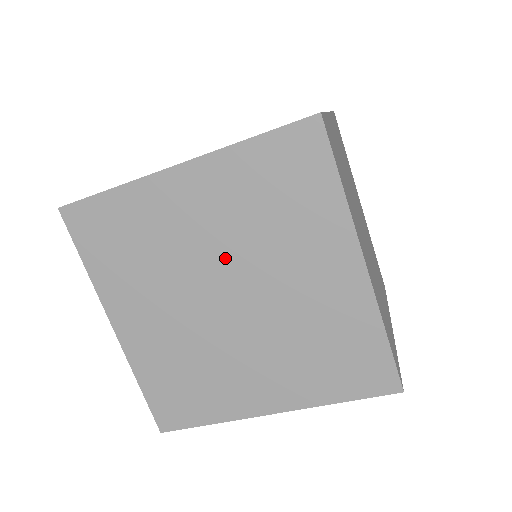
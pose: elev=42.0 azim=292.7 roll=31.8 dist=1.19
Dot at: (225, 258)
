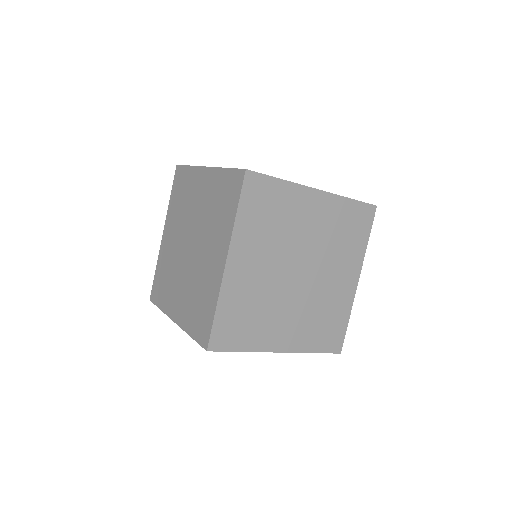
Dot at: (182, 235)
